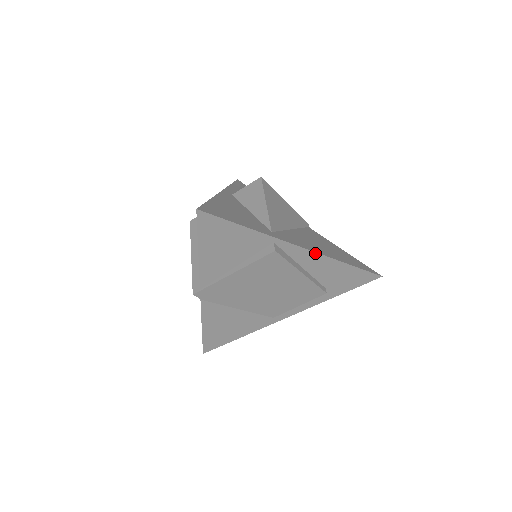
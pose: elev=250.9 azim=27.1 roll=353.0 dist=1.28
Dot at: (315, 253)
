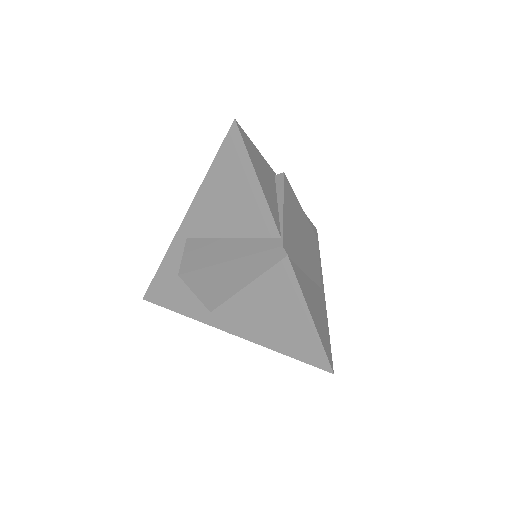
Dot at: occluded
